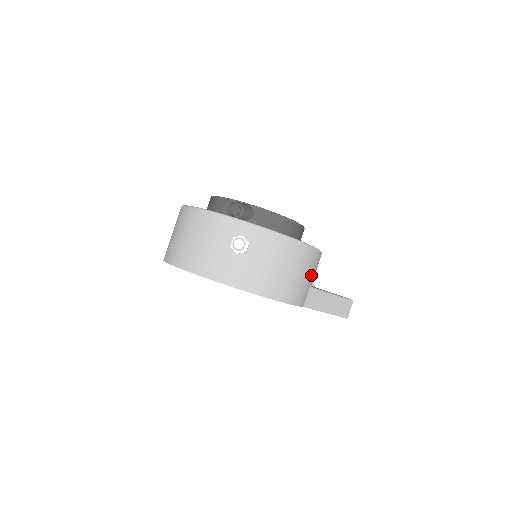
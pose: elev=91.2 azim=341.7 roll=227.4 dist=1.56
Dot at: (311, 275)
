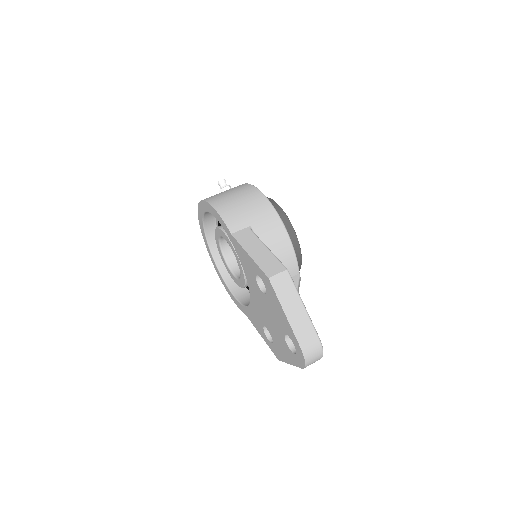
Dot at: (254, 217)
